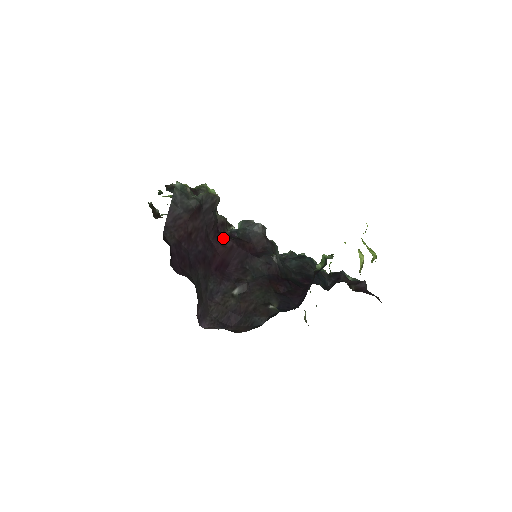
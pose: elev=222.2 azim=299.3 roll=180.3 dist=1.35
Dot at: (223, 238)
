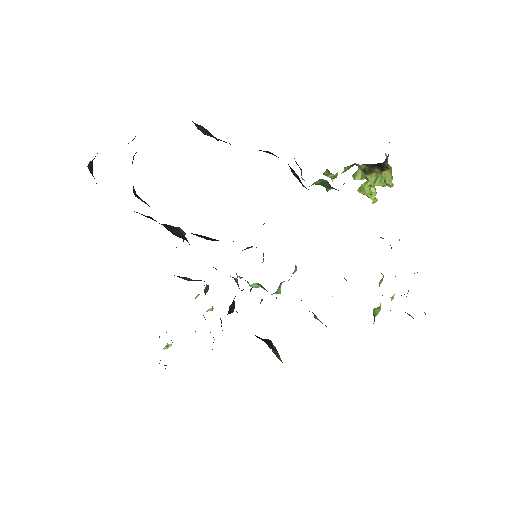
Dot at: occluded
